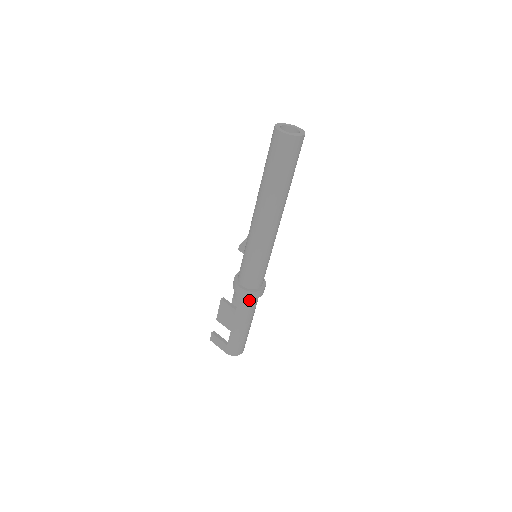
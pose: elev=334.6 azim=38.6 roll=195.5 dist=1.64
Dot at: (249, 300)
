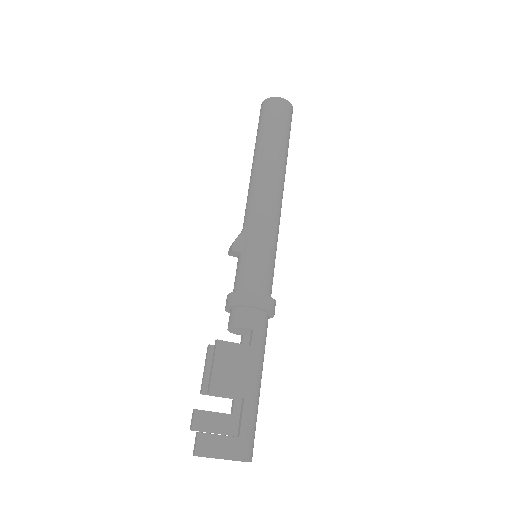
Dot at: (266, 321)
